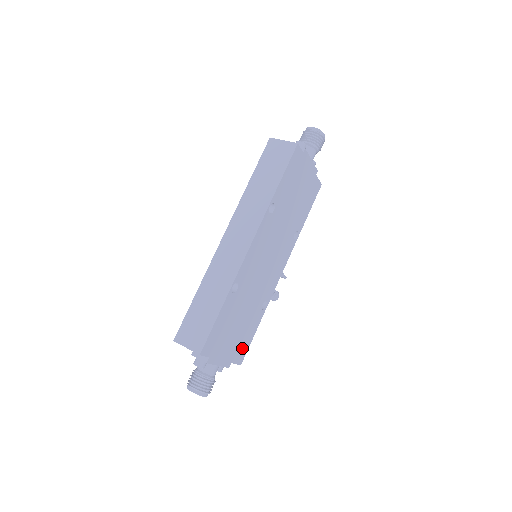
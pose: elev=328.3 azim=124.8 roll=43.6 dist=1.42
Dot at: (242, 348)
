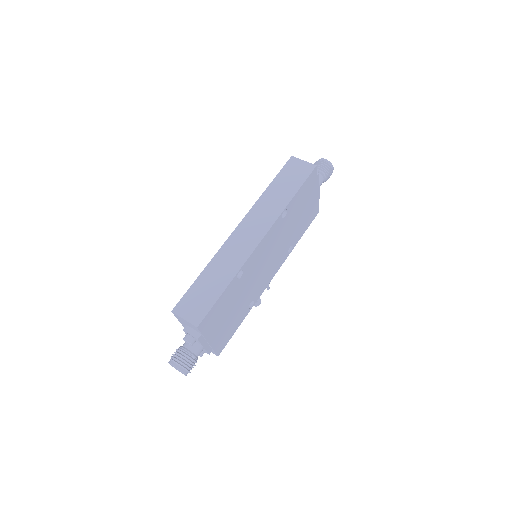
Dot at: (224, 339)
